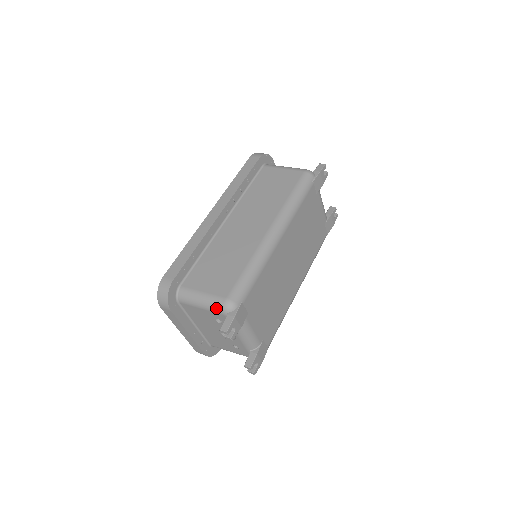
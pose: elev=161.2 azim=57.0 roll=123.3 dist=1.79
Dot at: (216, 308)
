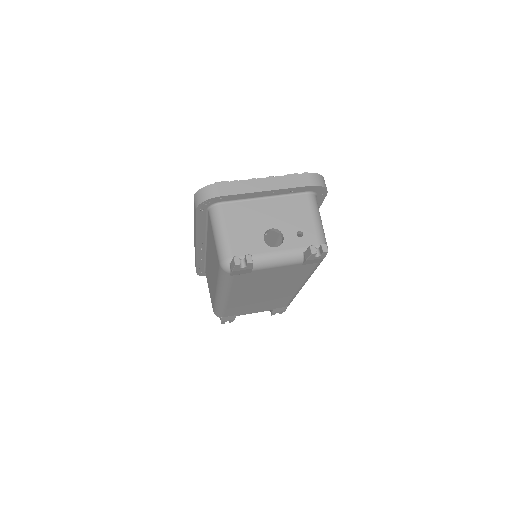
Dot at: occluded
